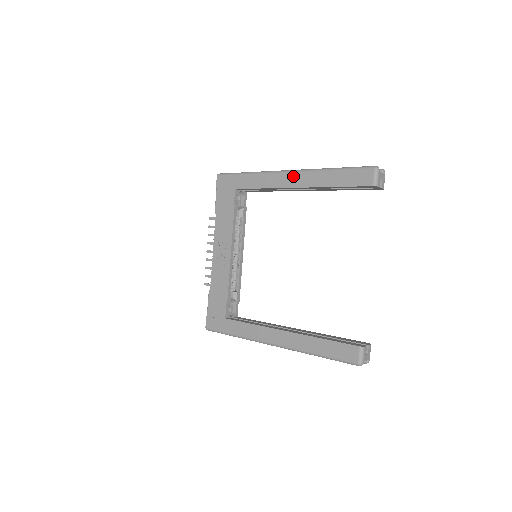
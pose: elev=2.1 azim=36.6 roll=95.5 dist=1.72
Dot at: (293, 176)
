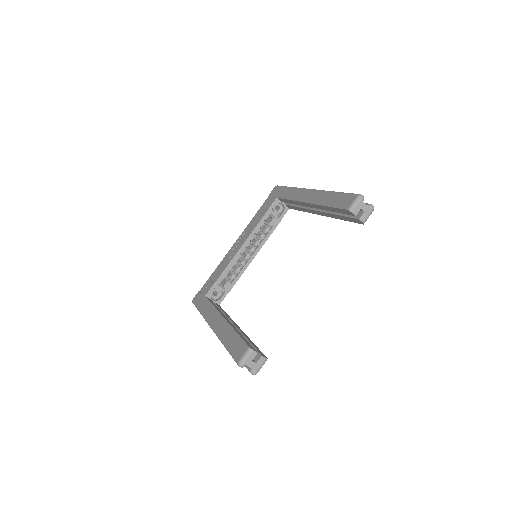
Dot at: (310, 193)
